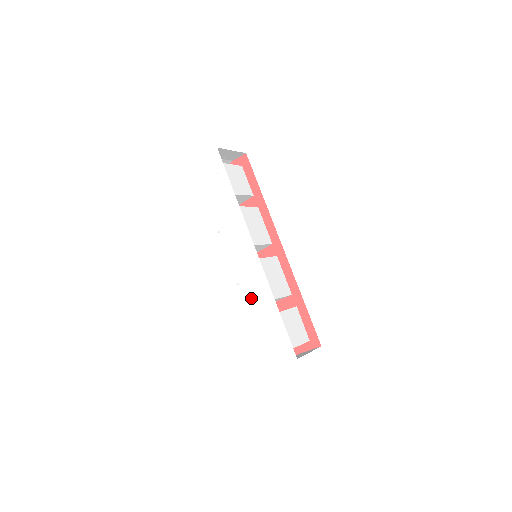
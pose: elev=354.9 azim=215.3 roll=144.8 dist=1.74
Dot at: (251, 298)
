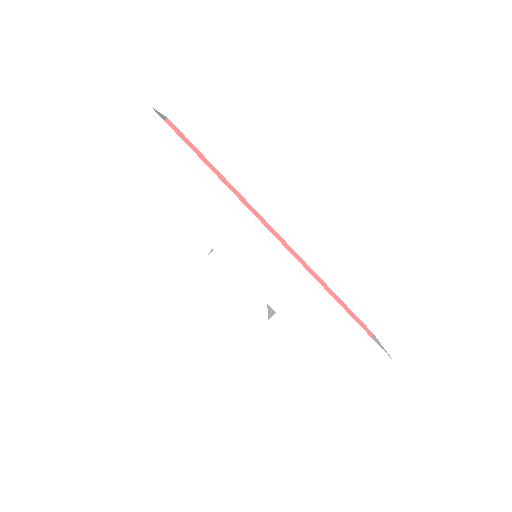
Dot at: (293, 313)
